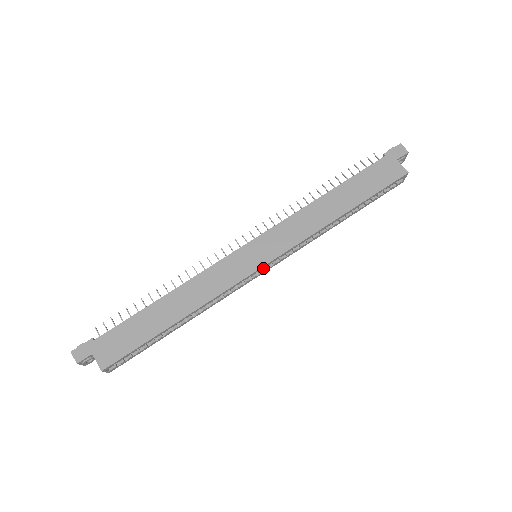
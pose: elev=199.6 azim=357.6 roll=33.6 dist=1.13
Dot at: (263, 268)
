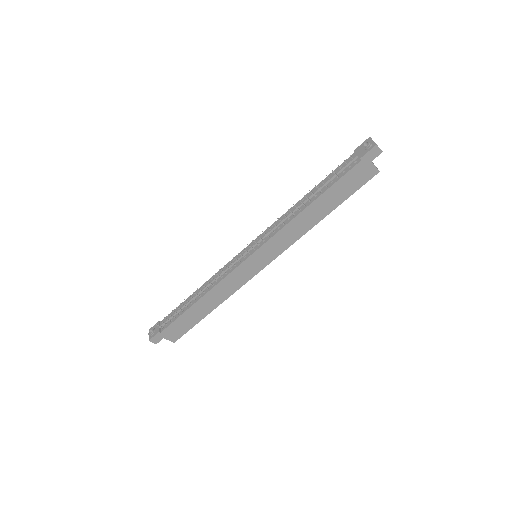
Dot at: occluded
